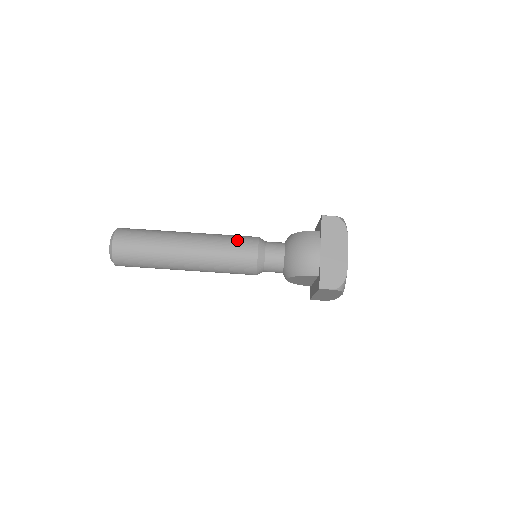
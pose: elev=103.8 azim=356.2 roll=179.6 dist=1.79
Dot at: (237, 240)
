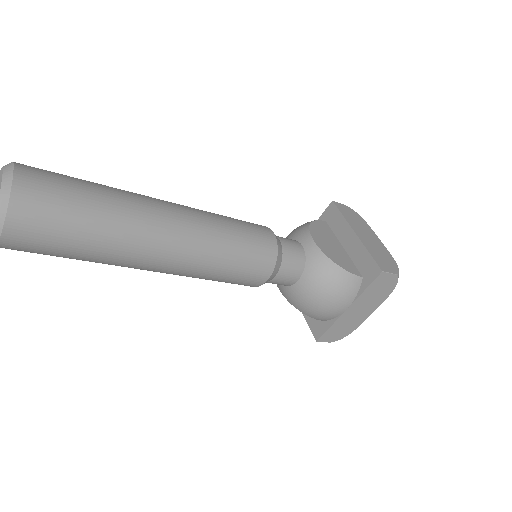
Dot at: (247, 257)
